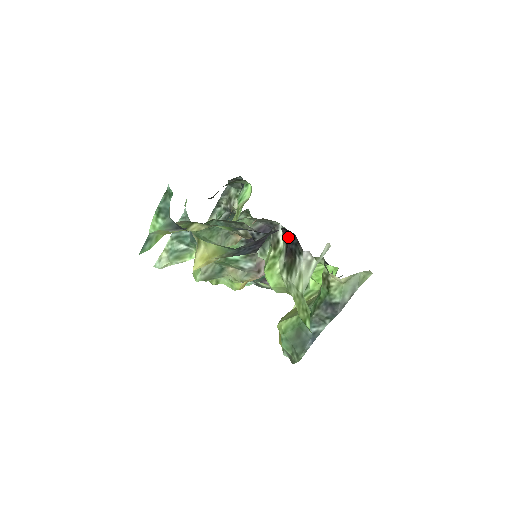
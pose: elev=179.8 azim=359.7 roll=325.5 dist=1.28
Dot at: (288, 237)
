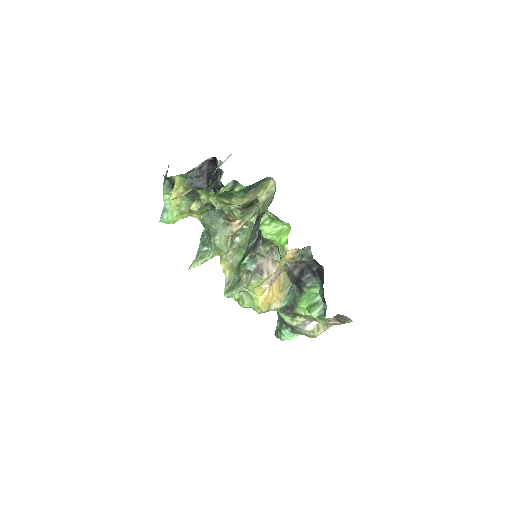
Dot at: (216, 164)
